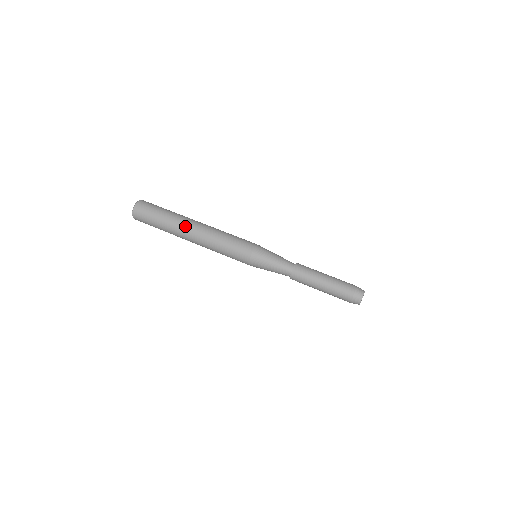
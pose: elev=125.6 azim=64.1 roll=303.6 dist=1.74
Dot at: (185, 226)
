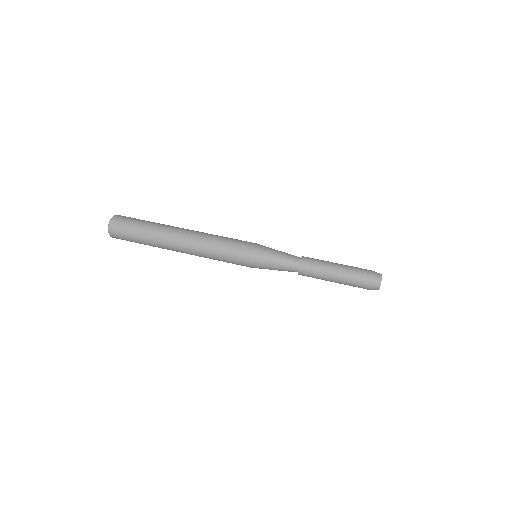
Dot at: (172, 233)
